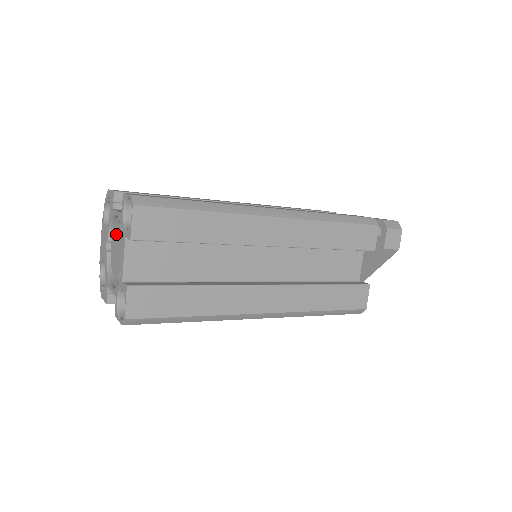
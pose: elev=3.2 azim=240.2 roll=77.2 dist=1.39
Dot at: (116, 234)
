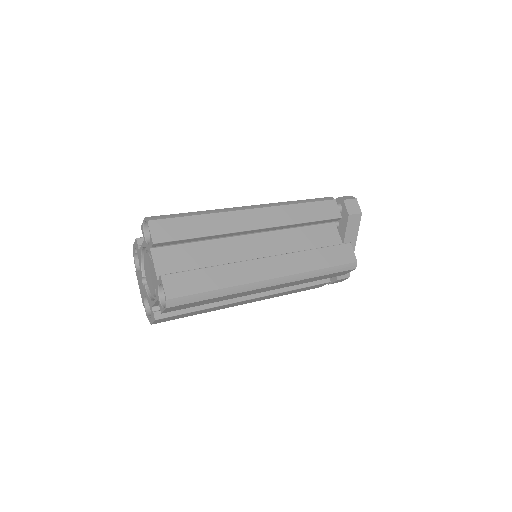
Dot at: (146, 263)
